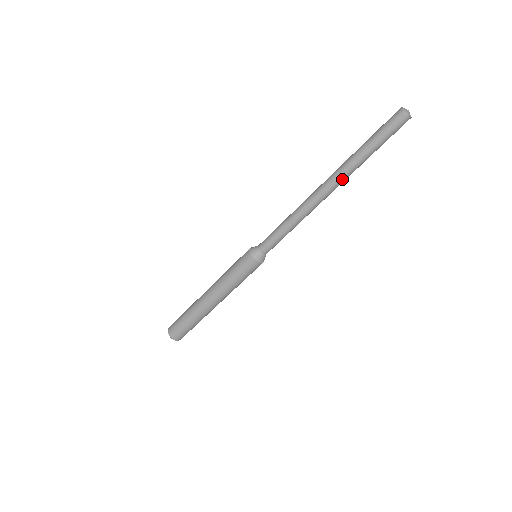
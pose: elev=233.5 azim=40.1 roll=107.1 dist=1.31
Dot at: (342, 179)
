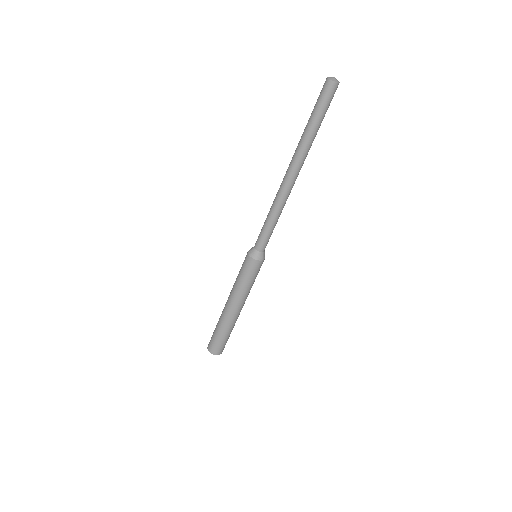
Dot at: (300, 160)
